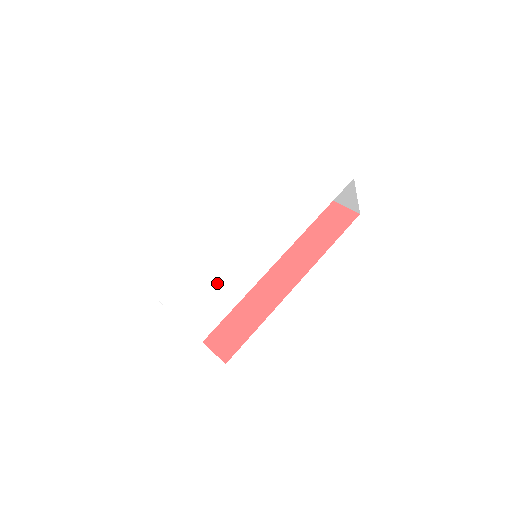
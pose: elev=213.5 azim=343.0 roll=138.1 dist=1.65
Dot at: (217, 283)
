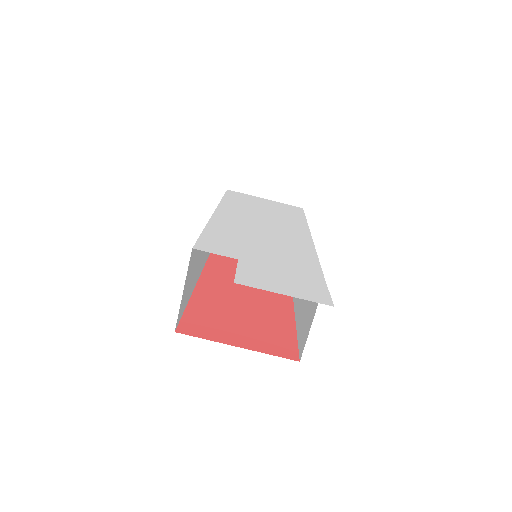
Dot at: (274, 245)
